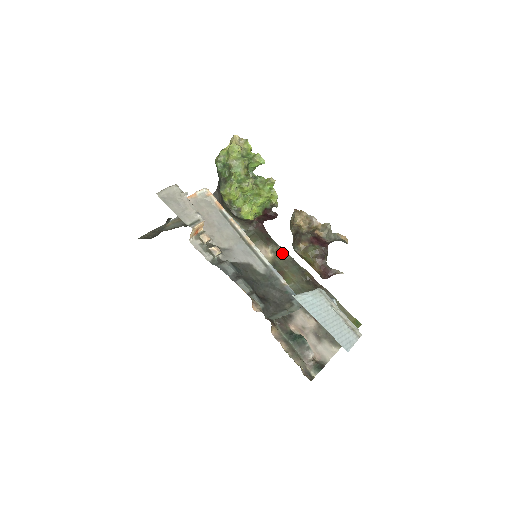
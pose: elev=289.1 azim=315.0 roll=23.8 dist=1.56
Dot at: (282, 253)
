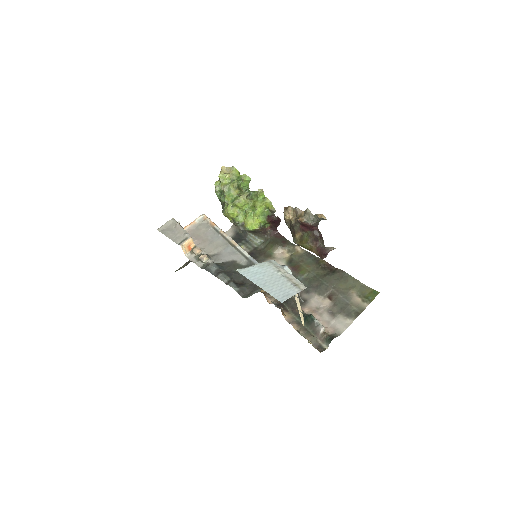
Dot at: (298, 250)
